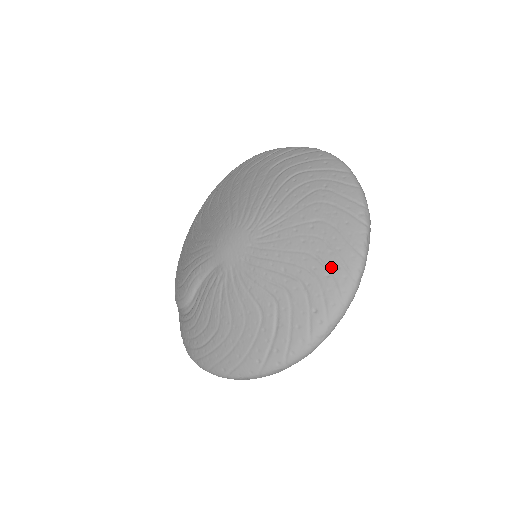
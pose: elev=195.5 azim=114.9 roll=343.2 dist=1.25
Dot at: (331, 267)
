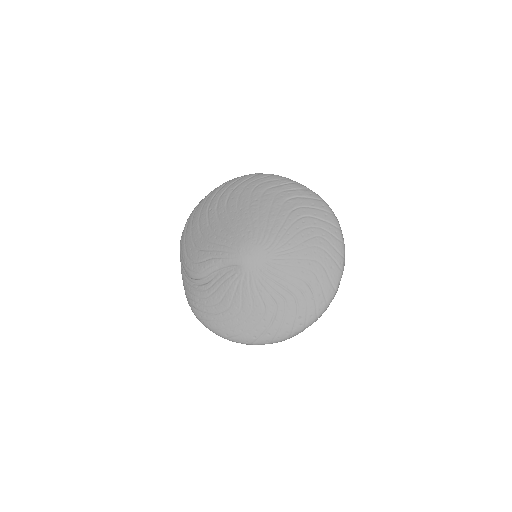
Dot at: (316, 294)
